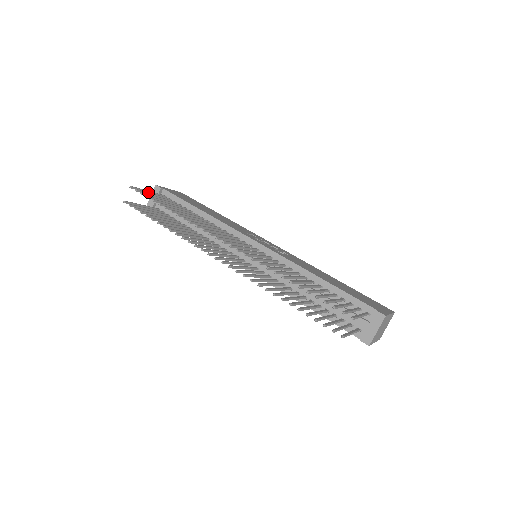
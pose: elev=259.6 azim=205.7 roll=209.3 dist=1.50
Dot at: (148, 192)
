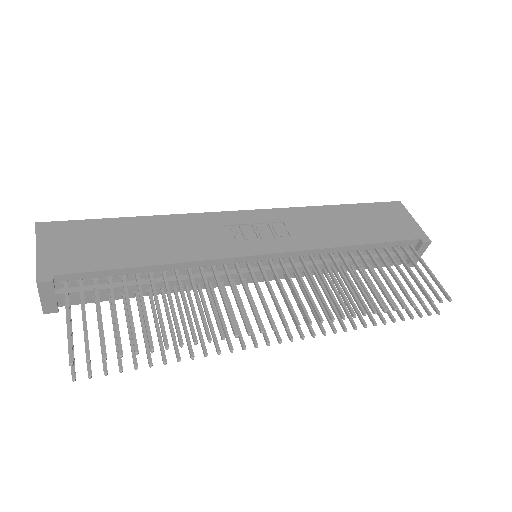
Dot at: (83, 330)
